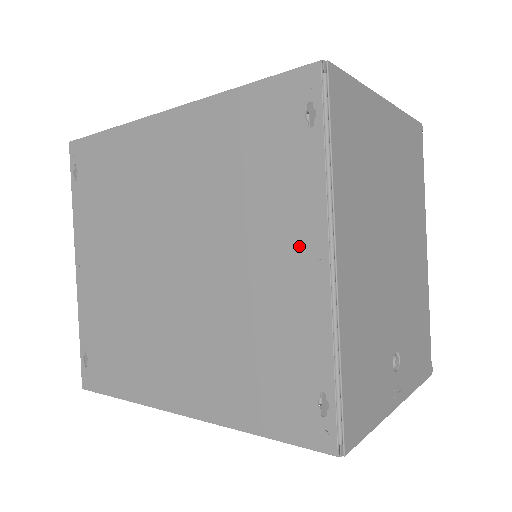
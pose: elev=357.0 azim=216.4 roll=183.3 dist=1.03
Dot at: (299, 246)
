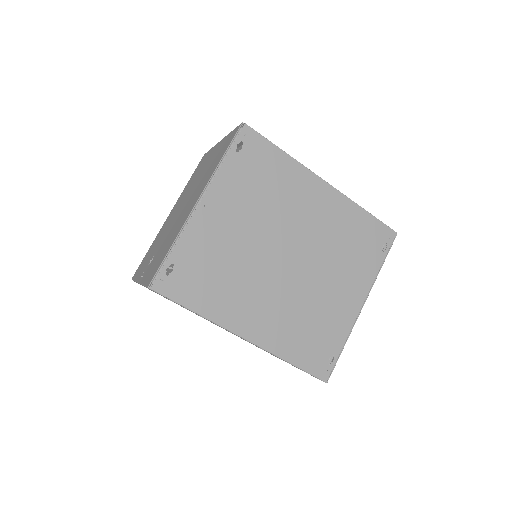
Dot at: (355, 292)
